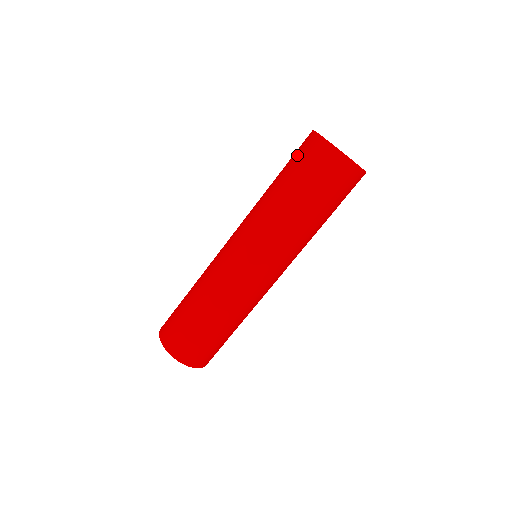
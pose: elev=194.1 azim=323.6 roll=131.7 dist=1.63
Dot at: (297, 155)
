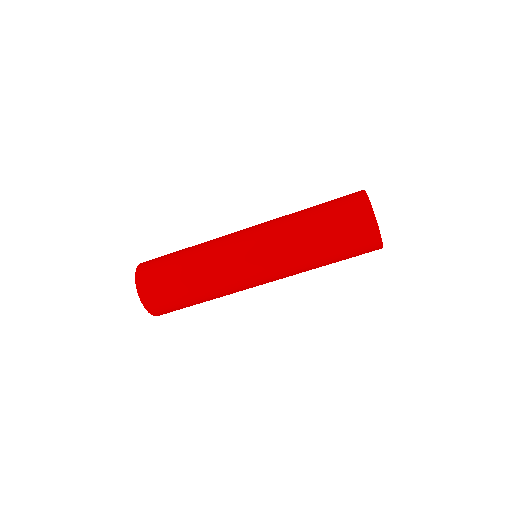
Dot at: (342, 206)
